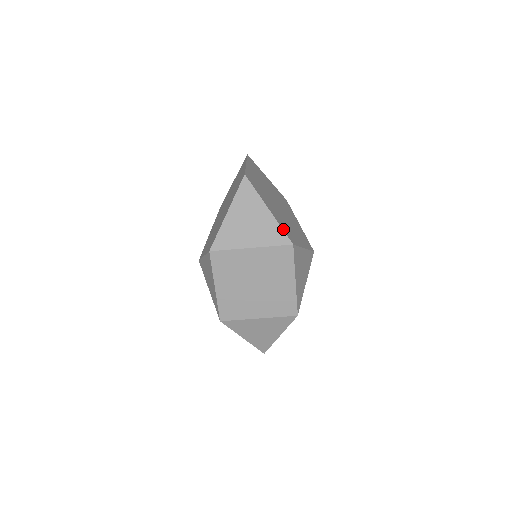
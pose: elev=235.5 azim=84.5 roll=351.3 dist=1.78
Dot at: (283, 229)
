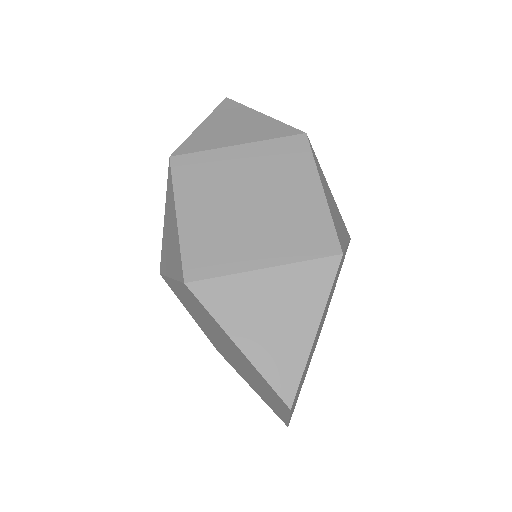
Dot at: (287, 127)
